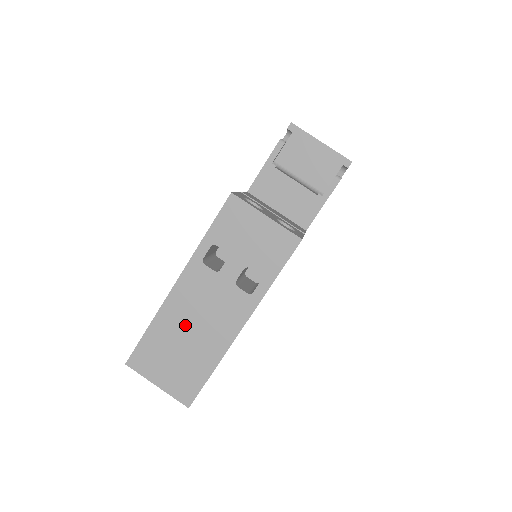
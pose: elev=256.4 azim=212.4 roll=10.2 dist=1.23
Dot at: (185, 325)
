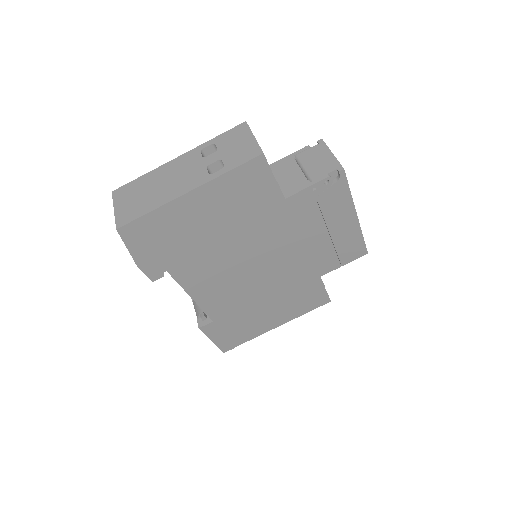
Dot at: (161, 180)
